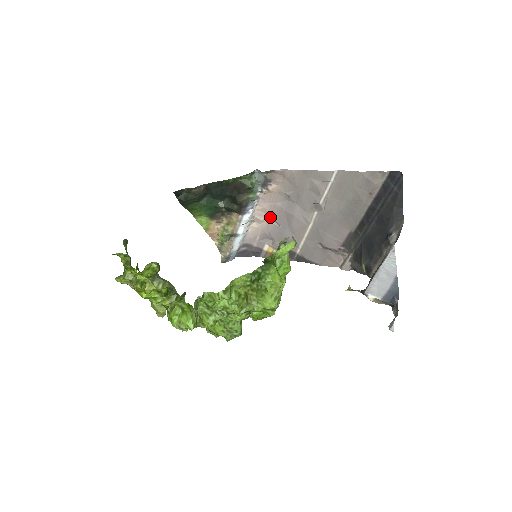
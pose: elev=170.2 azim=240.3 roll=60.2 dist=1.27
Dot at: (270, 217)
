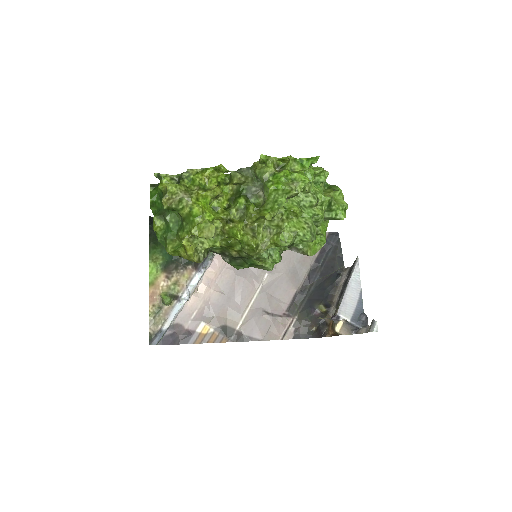
Dot at: (216, 285)
